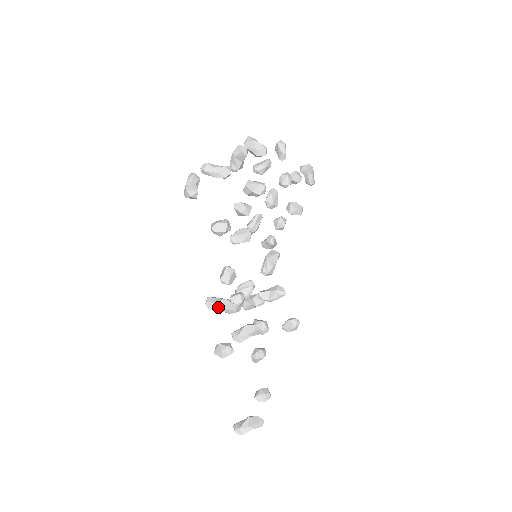
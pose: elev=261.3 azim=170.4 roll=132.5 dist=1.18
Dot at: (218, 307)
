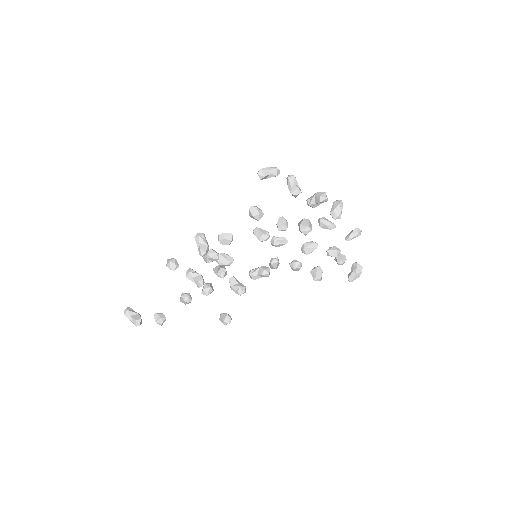
Dot at: (199, 242)
